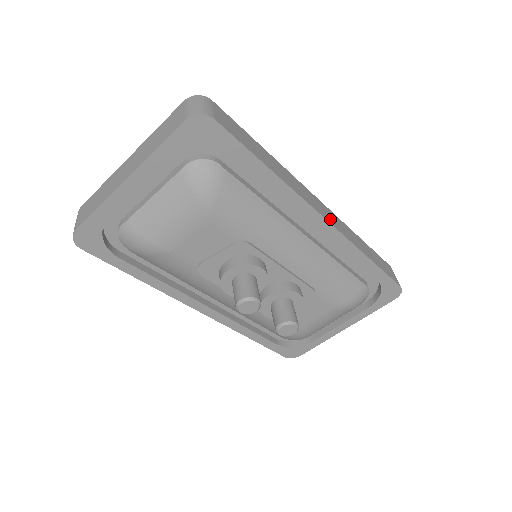
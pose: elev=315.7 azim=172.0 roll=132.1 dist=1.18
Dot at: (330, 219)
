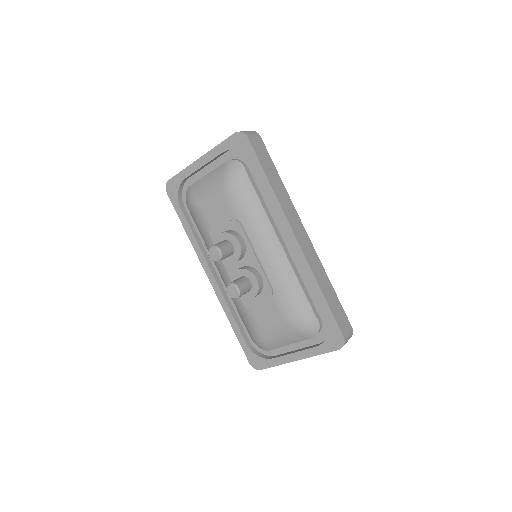
Dot at: (302, 243)
